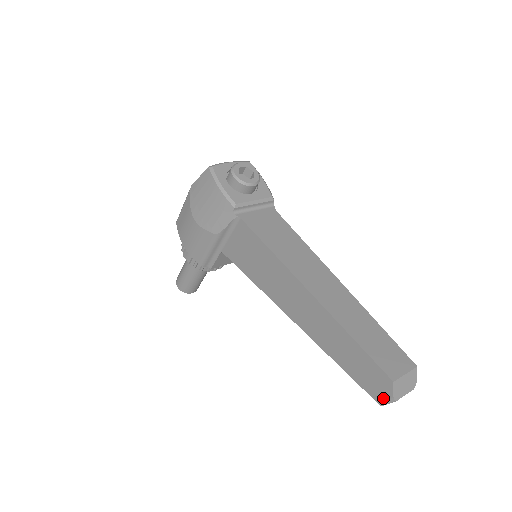
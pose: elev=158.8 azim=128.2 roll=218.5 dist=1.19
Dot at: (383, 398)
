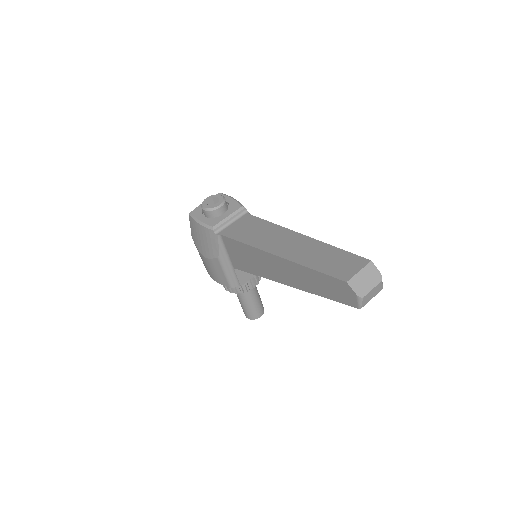
Dot at: (355, 301)
